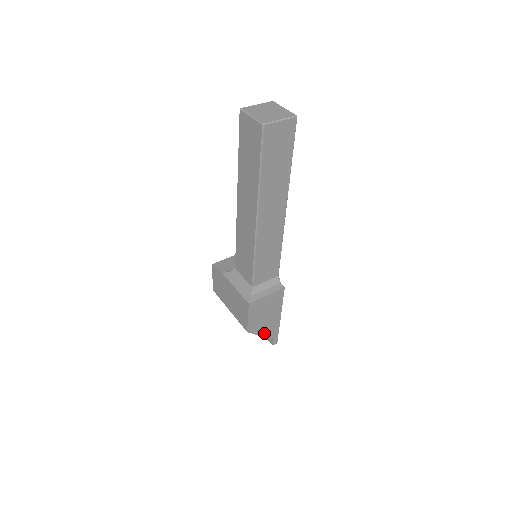
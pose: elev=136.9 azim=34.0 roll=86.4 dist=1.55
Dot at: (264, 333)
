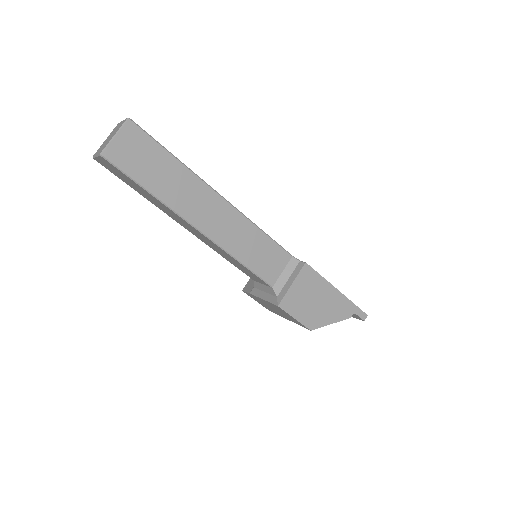
Dot at: (336, 318)
